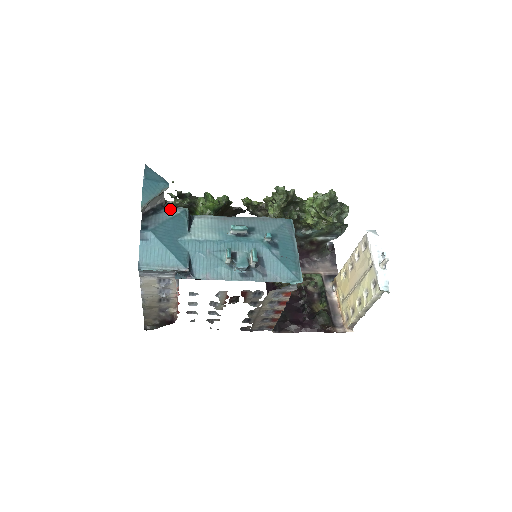
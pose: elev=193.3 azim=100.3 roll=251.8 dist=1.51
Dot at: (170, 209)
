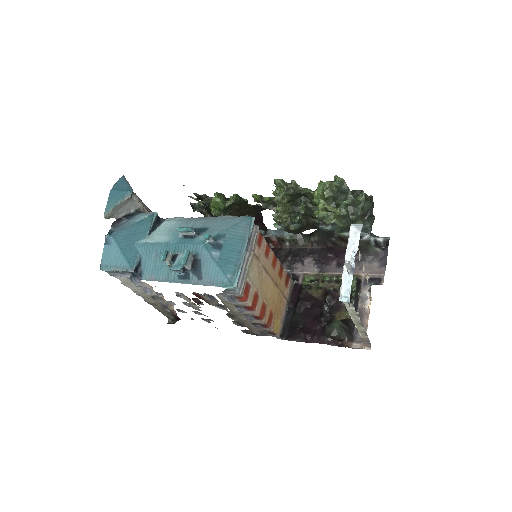
Dot at: (142, 214)
